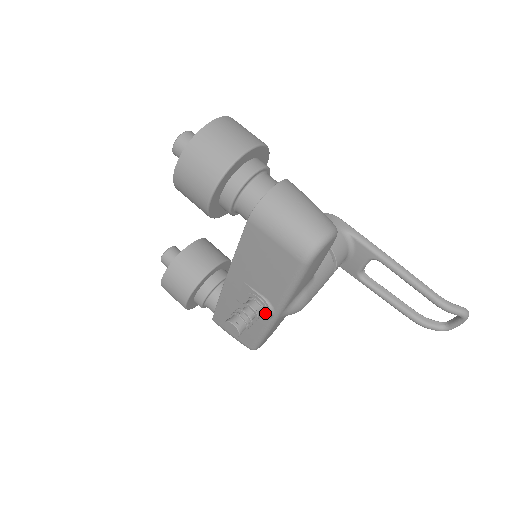
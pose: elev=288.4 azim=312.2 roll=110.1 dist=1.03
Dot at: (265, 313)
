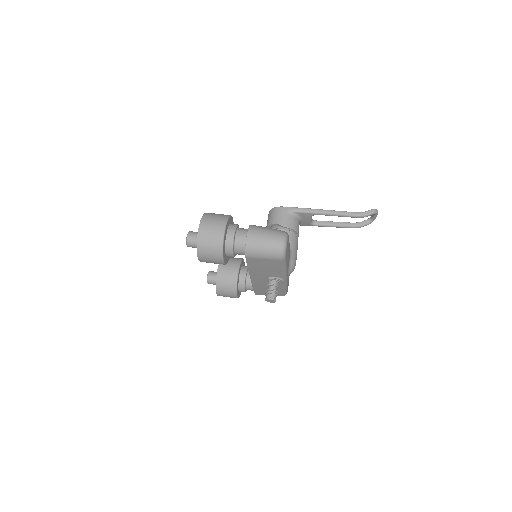
Dot at: (280, 282)
